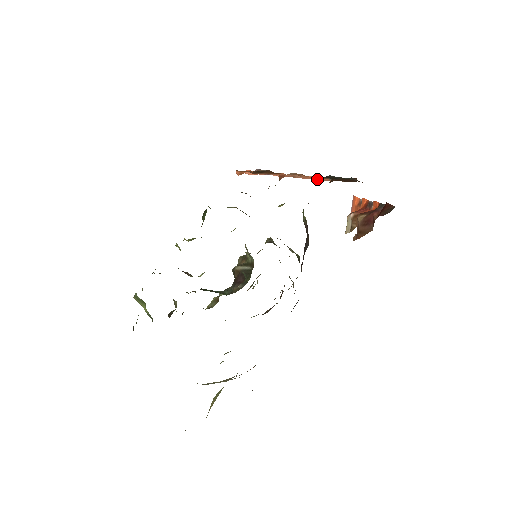
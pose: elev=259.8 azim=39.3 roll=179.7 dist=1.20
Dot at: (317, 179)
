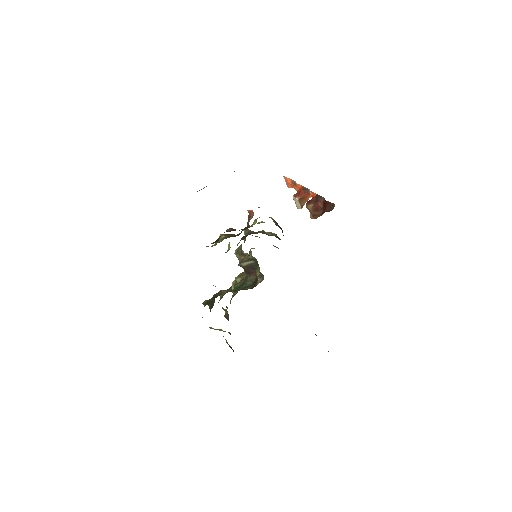
Dot at: occluded
